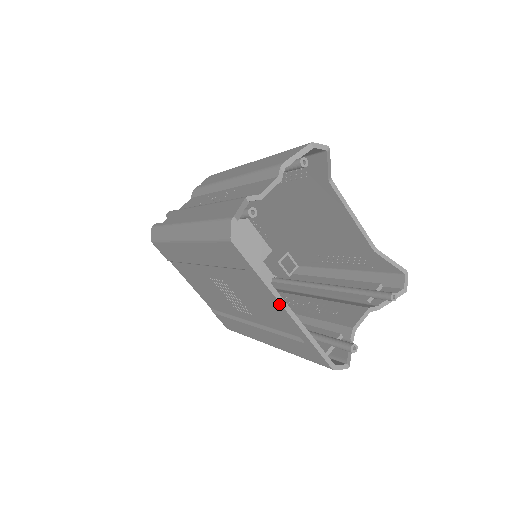
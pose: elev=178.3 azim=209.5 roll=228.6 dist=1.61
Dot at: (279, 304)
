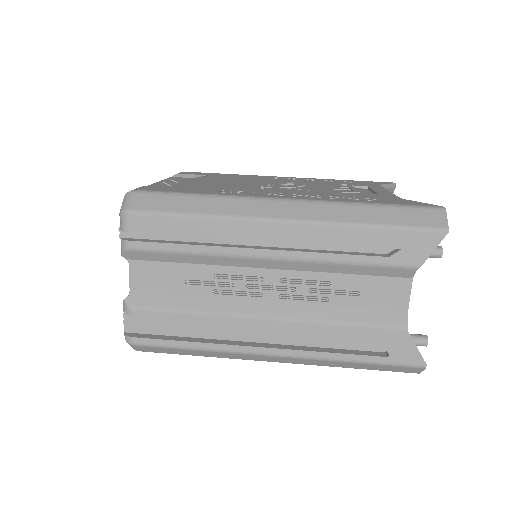
Dot at: occluded
